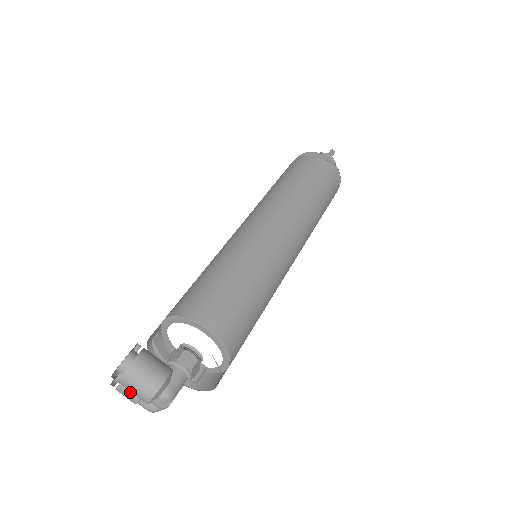
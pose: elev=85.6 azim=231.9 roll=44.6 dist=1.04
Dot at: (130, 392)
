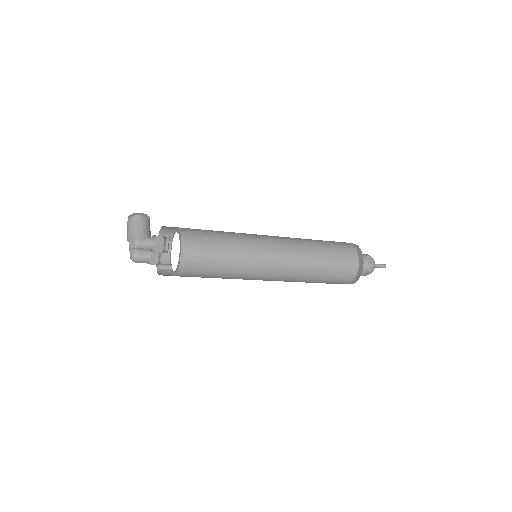
Dot at: occluded
